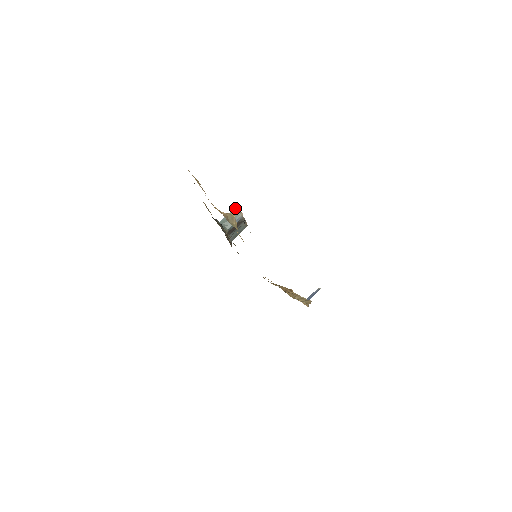
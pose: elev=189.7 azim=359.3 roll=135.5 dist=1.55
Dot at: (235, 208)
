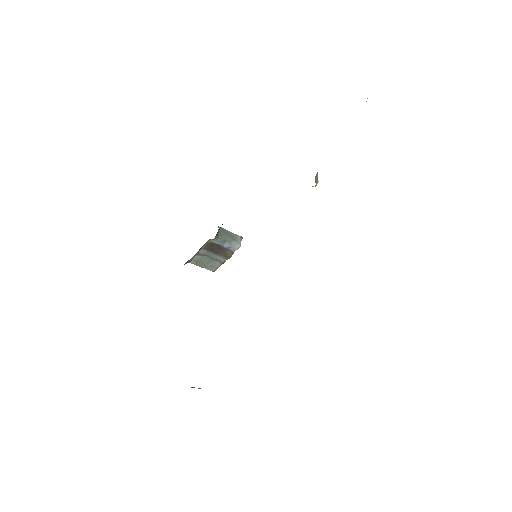
Dot at: (241, 237)
